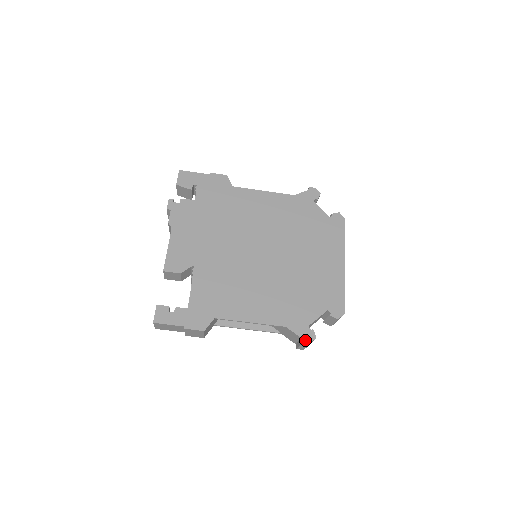
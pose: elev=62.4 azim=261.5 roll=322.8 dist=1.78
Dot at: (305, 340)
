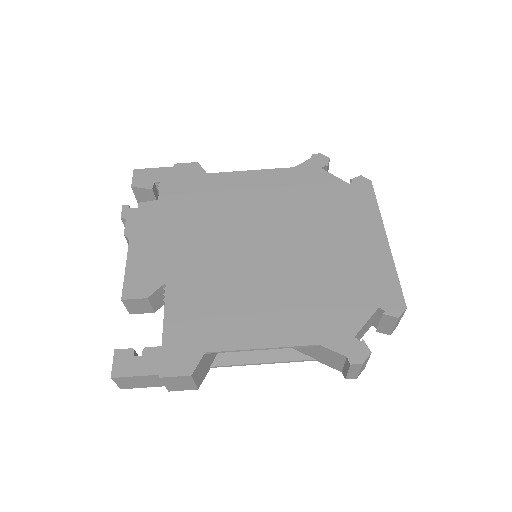
Dot at: (354, 359)
